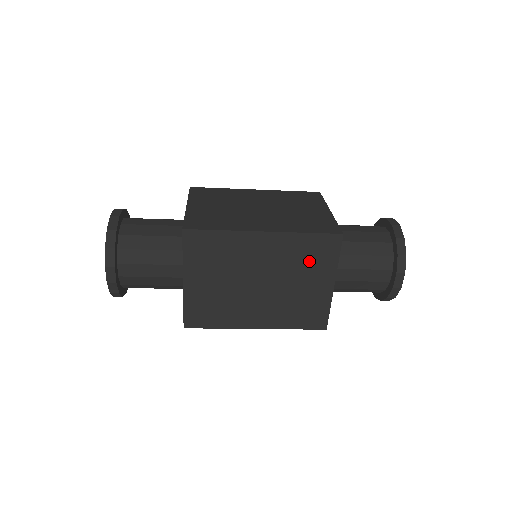
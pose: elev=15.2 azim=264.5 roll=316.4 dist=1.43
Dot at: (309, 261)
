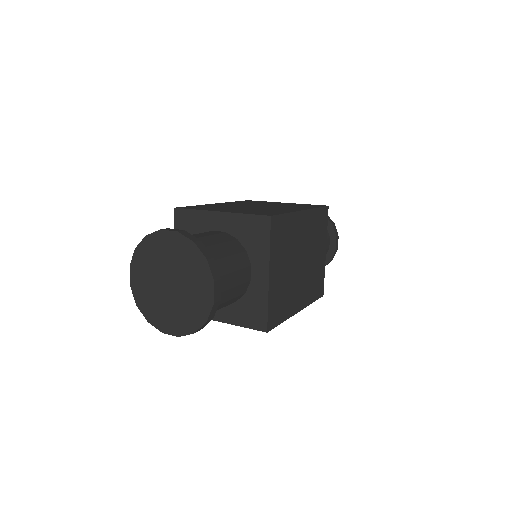
Dot at: (318, 233)
